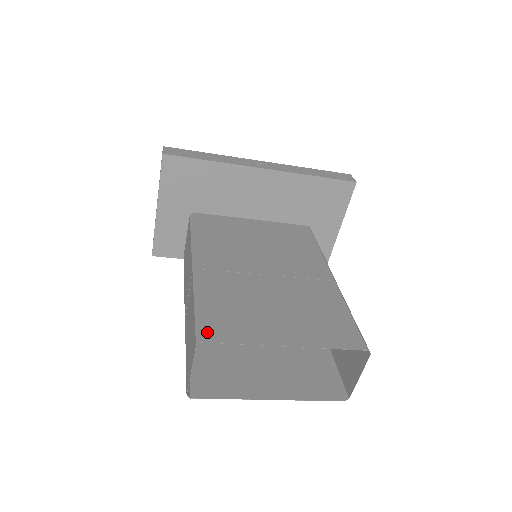
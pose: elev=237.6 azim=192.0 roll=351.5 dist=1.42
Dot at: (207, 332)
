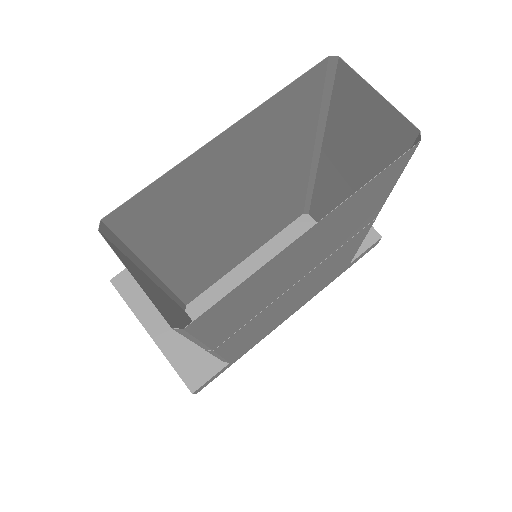
Dot at: (117, 222)
